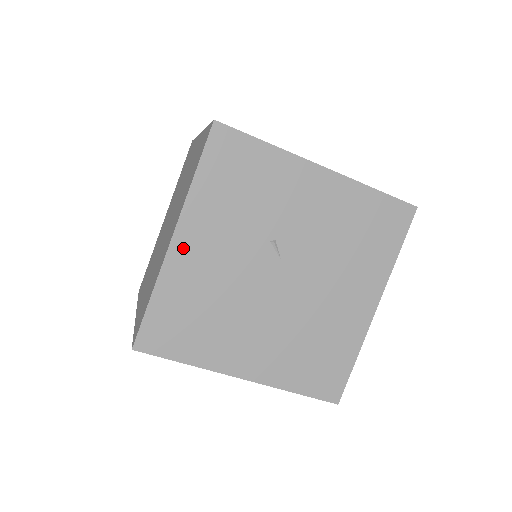
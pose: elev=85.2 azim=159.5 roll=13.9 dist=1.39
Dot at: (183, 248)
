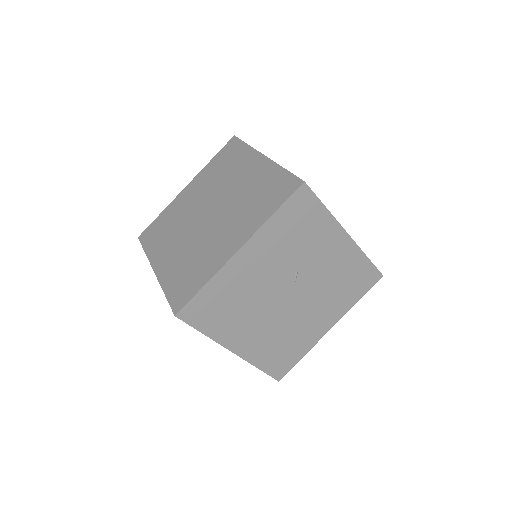
Dot at: (242, 259)
